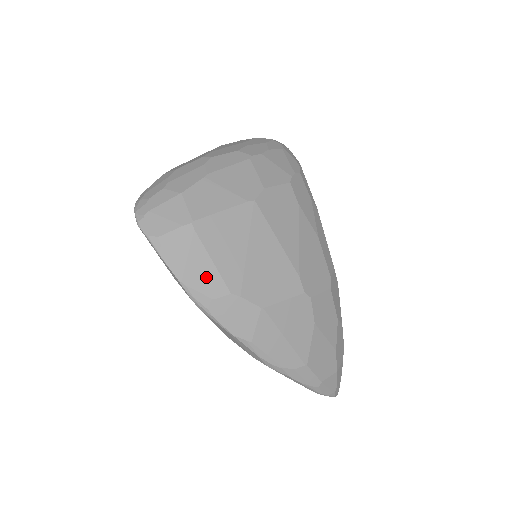
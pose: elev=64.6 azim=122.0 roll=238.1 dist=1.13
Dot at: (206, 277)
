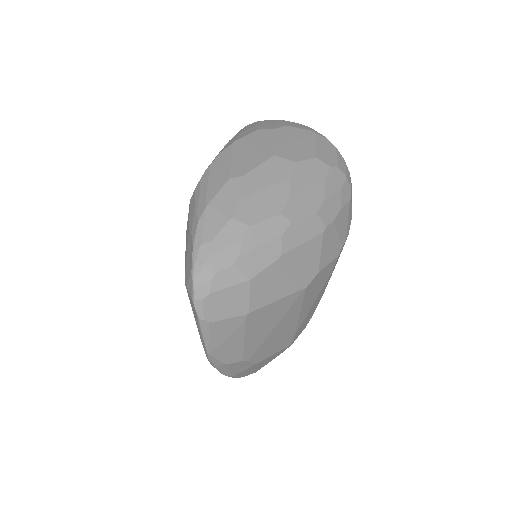
Dot at: (231, 351)
